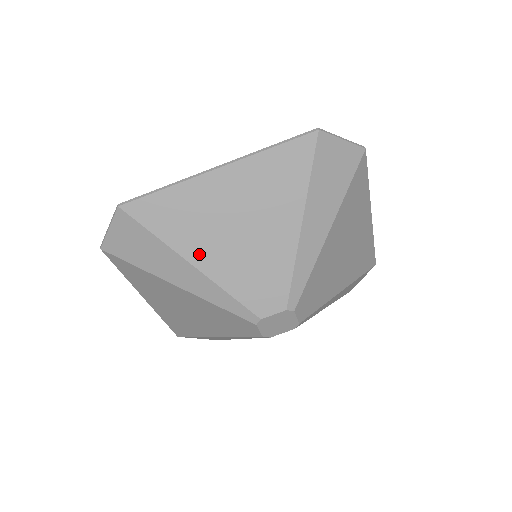
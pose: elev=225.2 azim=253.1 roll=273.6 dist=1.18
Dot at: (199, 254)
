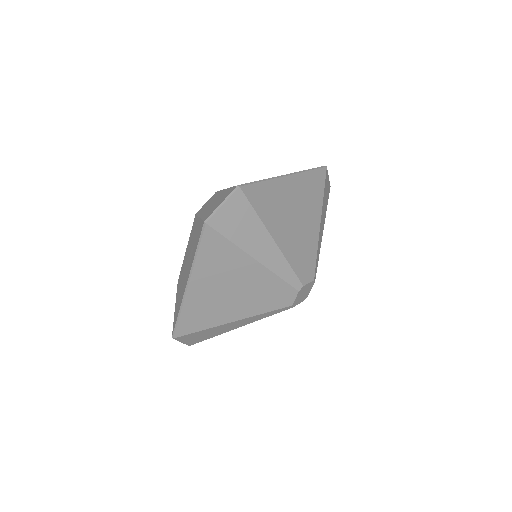
Dot at: (230, 316)
